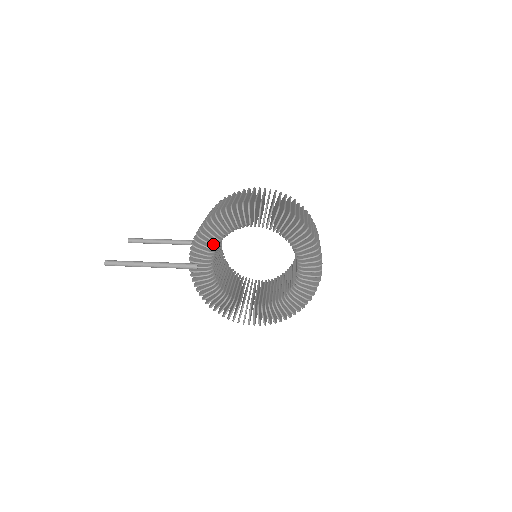
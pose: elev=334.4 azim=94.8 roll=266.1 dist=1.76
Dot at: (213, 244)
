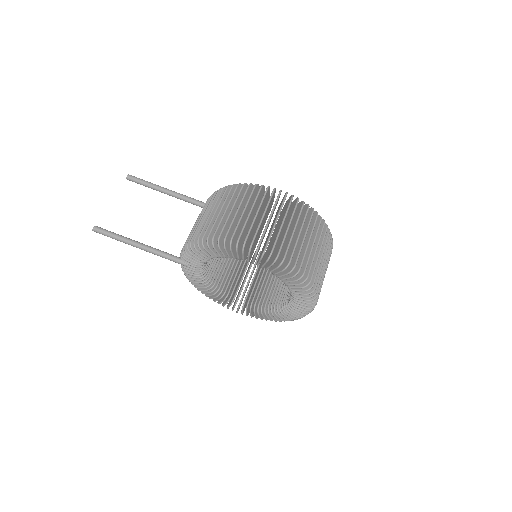
Dot at: (206, 258)
